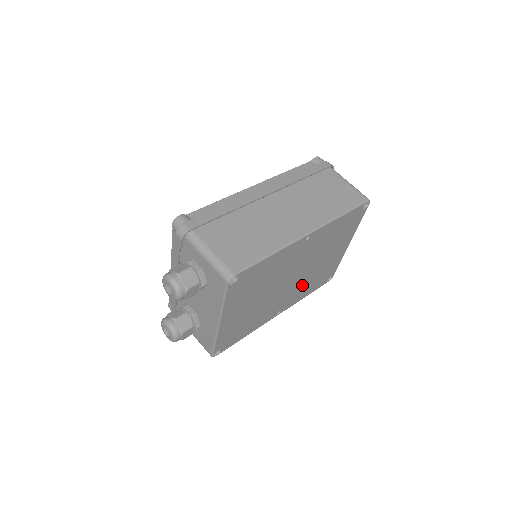
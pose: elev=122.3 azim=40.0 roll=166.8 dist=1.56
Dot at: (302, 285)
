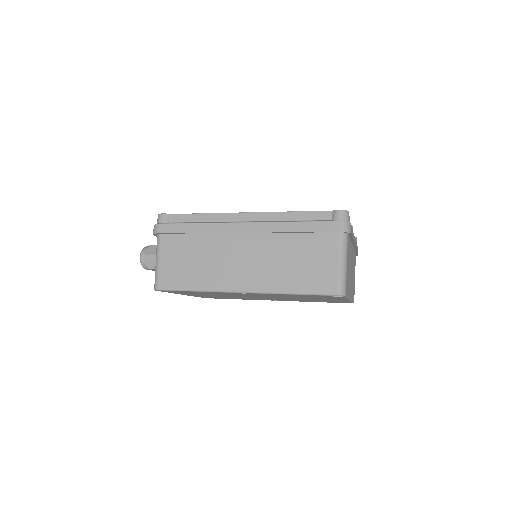
Dot at: occluded
